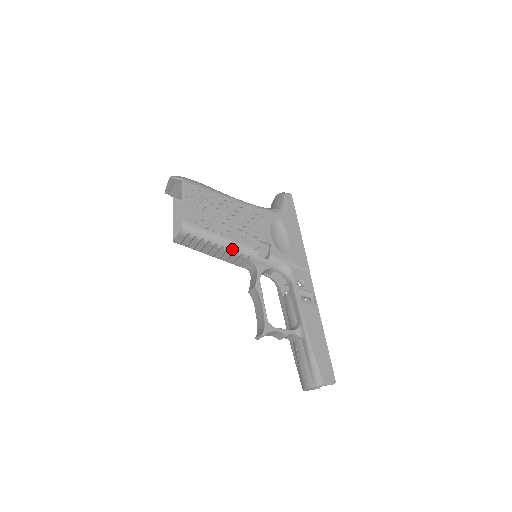
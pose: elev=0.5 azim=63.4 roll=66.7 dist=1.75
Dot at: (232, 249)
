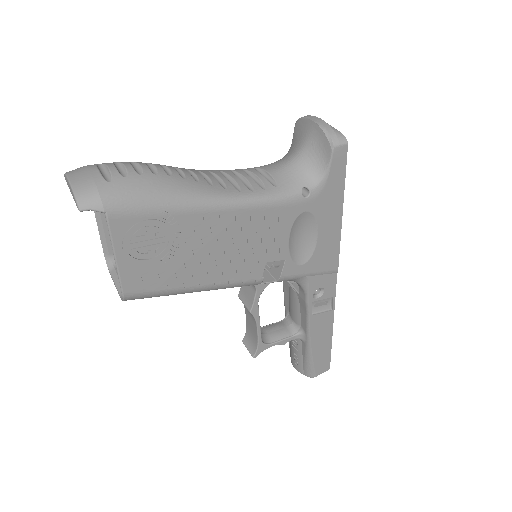
Dot at: (217, 289)
